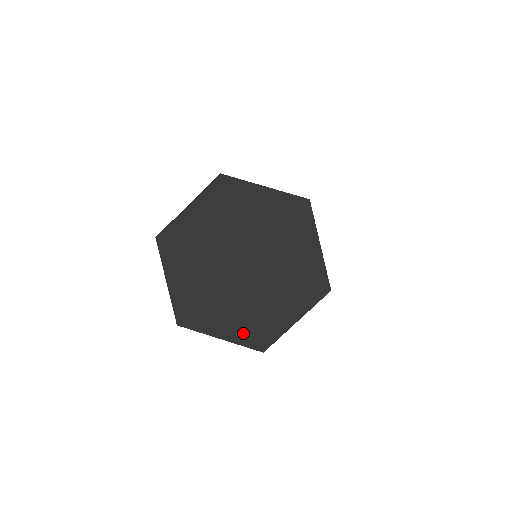
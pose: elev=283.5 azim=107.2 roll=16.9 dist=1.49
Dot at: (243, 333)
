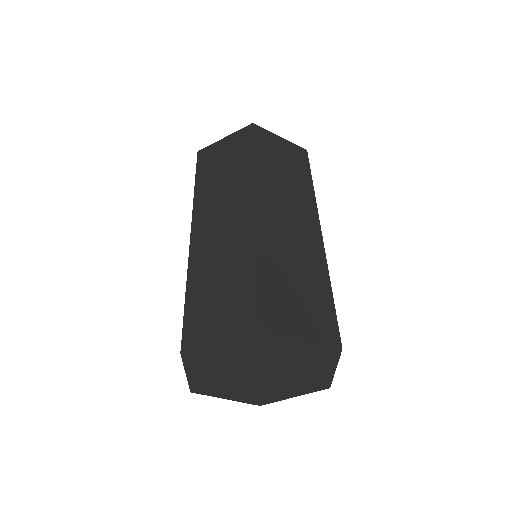
Dot at: (305, 389)
